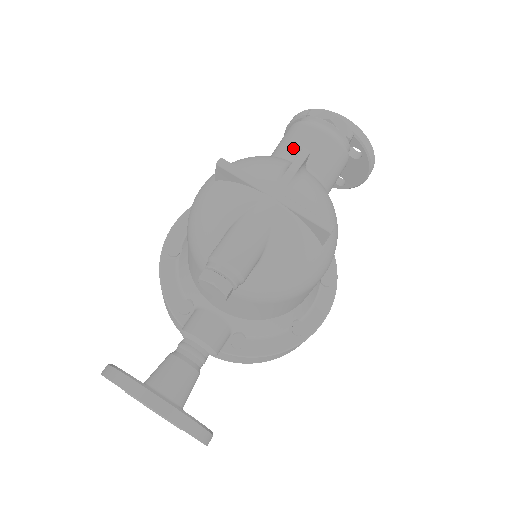
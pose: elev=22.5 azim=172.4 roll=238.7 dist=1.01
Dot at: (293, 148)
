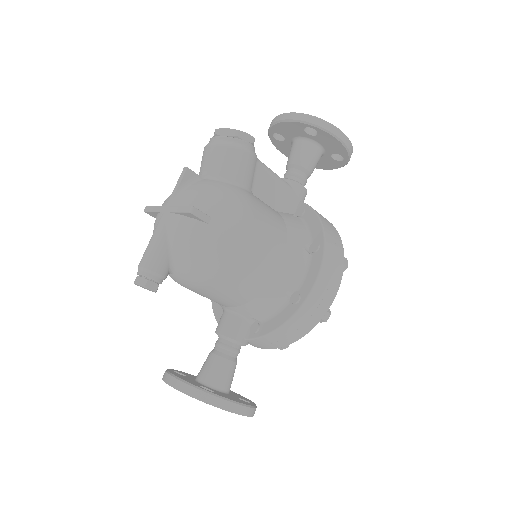
Dot at: (200, 170)
